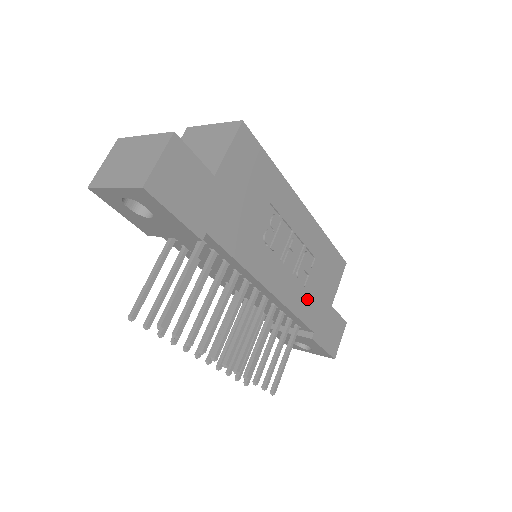
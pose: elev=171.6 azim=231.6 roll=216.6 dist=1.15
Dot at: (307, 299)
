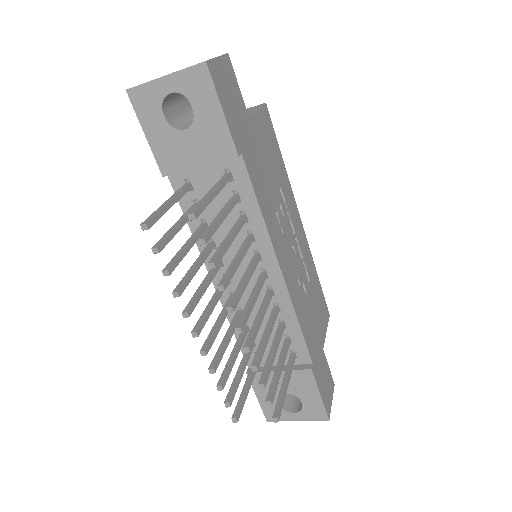
Dot at: (306, 317)
